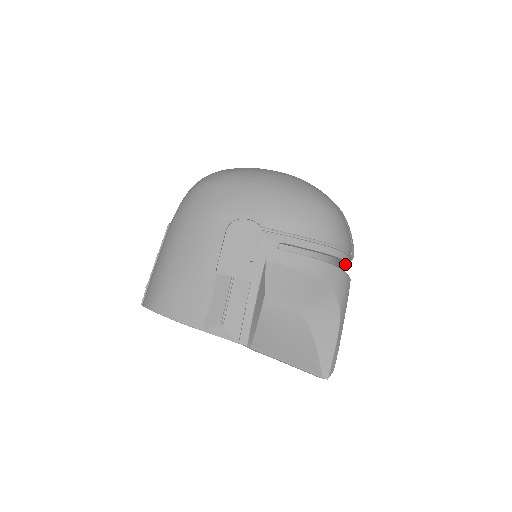
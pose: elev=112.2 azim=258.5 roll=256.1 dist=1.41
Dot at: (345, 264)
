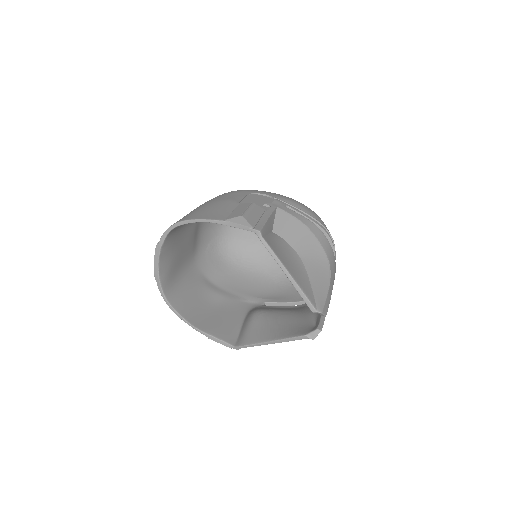
Dot at: occluded
